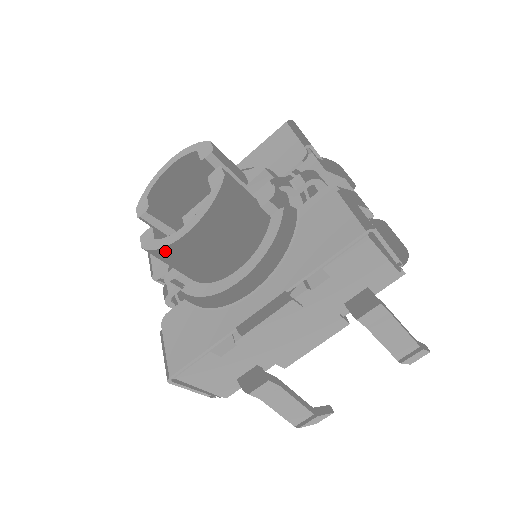
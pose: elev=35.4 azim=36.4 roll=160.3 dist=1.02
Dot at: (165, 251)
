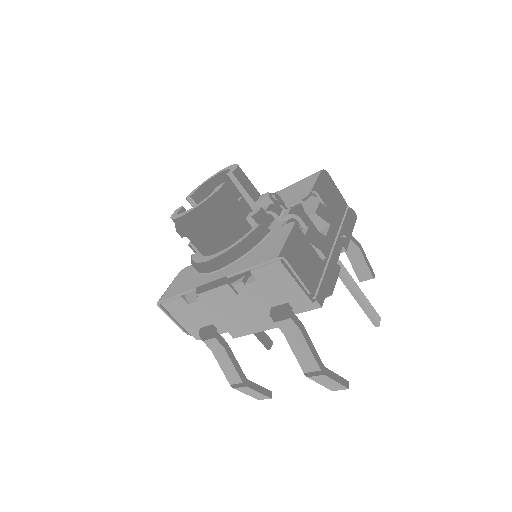
Dot at: occluded
